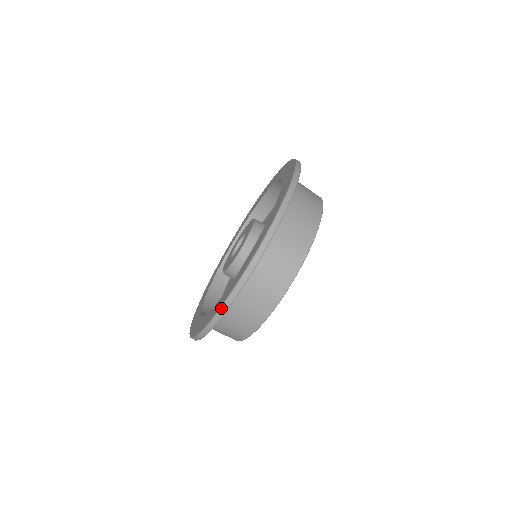
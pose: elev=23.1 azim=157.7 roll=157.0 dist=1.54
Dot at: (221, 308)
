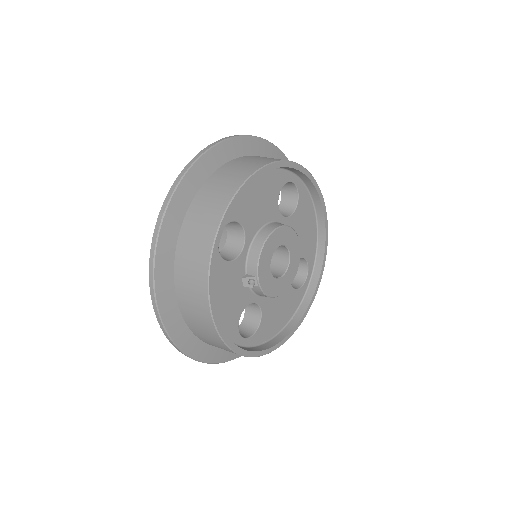
Dot at: (150, 252)
